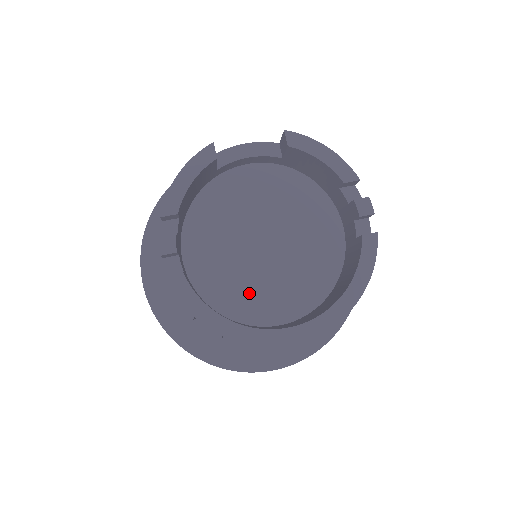
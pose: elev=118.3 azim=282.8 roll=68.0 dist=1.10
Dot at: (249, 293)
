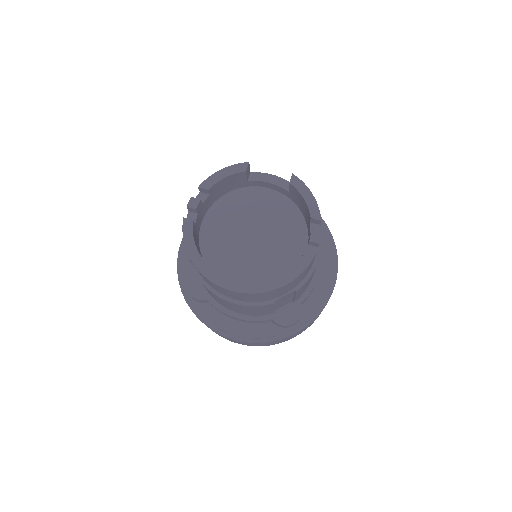
Dot at: (228, 260)
